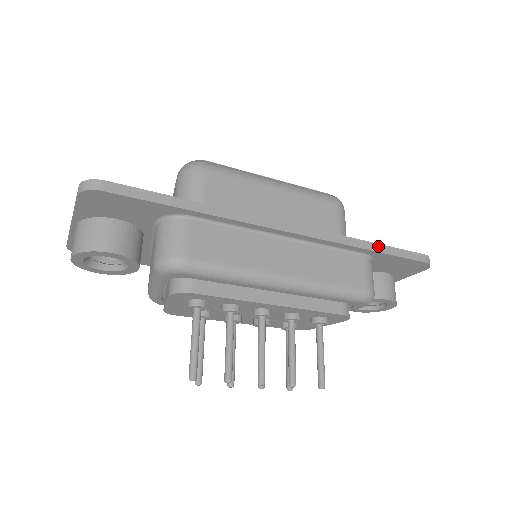
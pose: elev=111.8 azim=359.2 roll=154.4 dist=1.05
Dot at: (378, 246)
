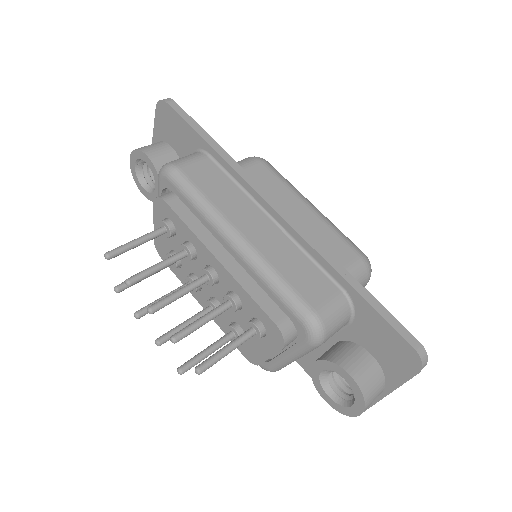
Dot at: (361, 287)
